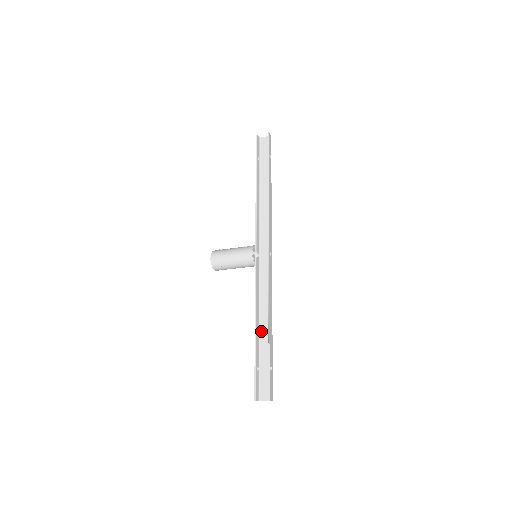
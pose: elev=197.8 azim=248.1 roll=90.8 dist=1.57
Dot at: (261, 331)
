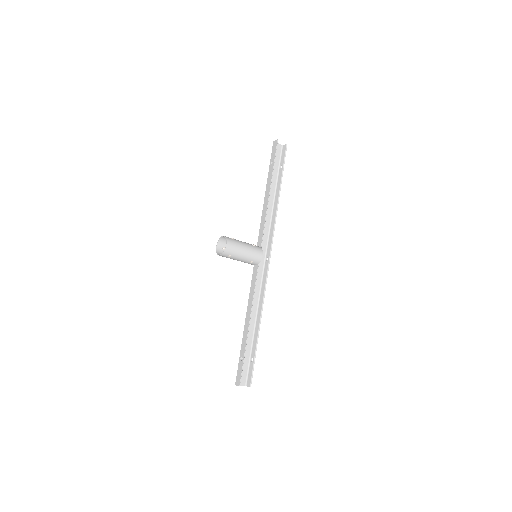
Dot at: occluded
